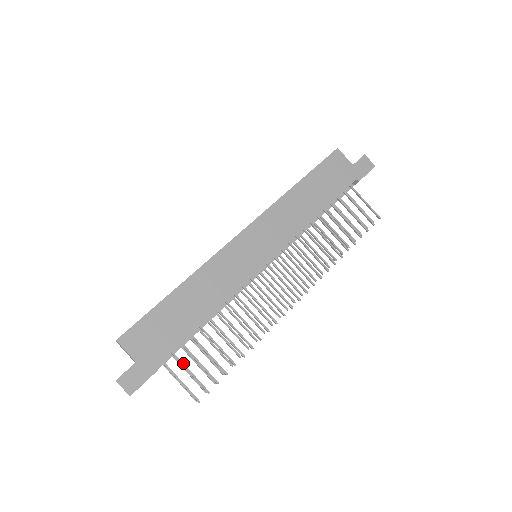
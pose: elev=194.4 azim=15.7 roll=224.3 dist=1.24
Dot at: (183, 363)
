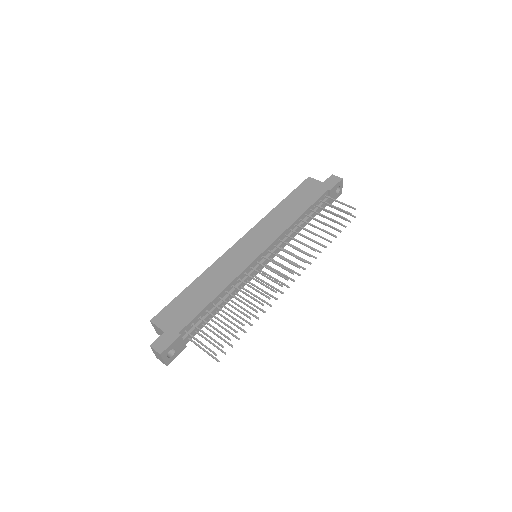
Dot at: (201, 330)
